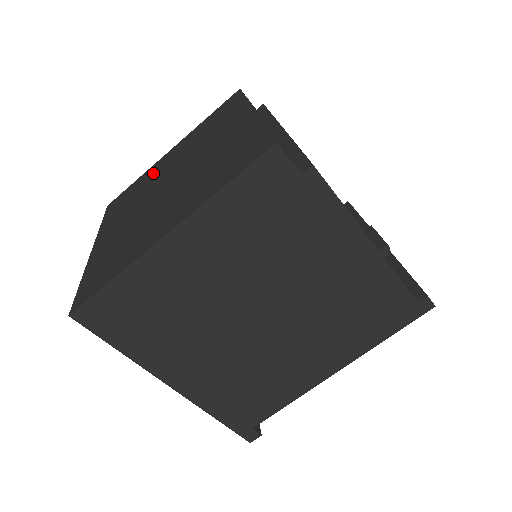
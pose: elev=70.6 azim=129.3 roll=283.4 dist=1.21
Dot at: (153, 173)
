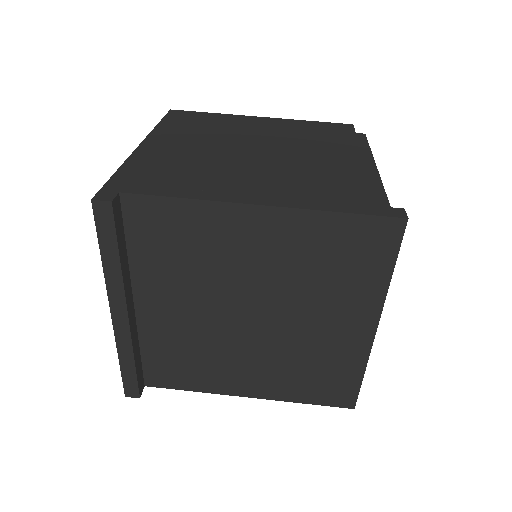
Dot at: occluded
